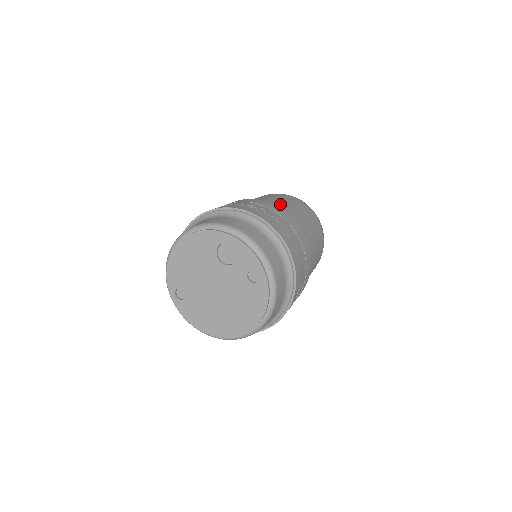
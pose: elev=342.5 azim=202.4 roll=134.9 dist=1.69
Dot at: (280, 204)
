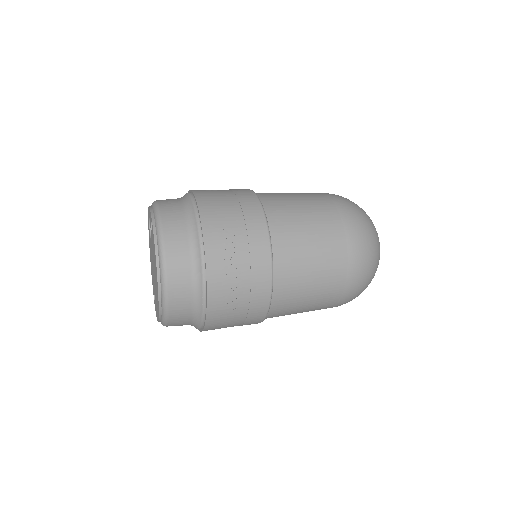
Dot at: occluded
